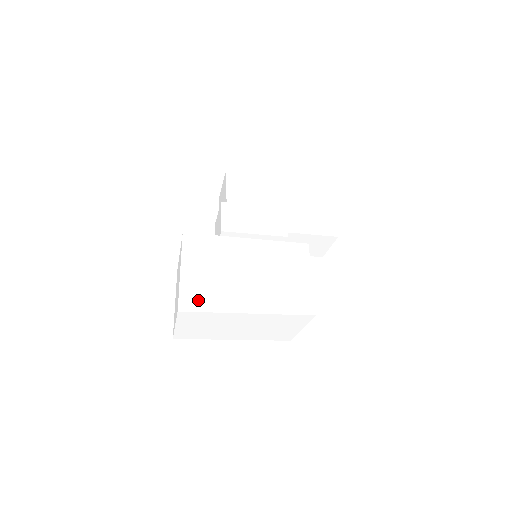
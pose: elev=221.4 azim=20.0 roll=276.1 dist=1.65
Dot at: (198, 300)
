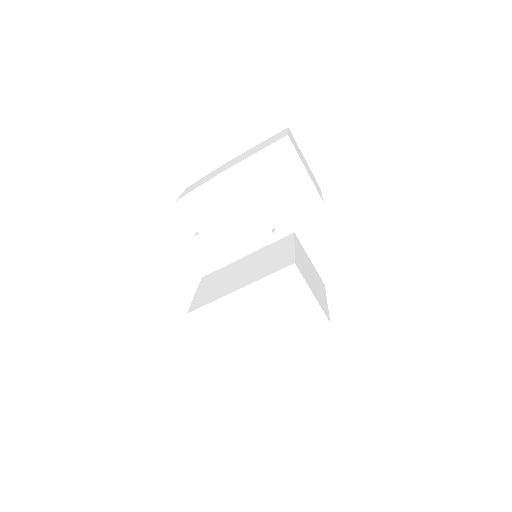
Dot at: (234, 356)
